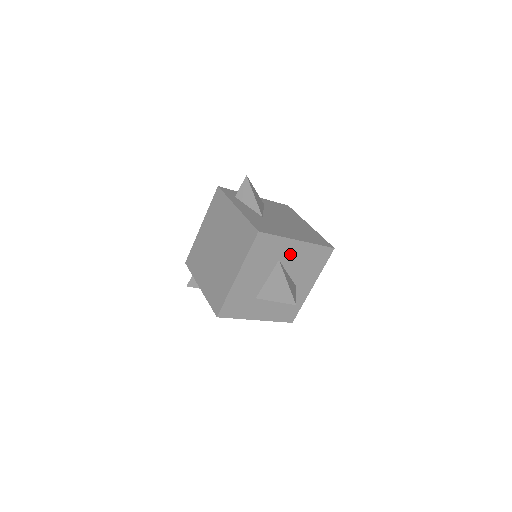
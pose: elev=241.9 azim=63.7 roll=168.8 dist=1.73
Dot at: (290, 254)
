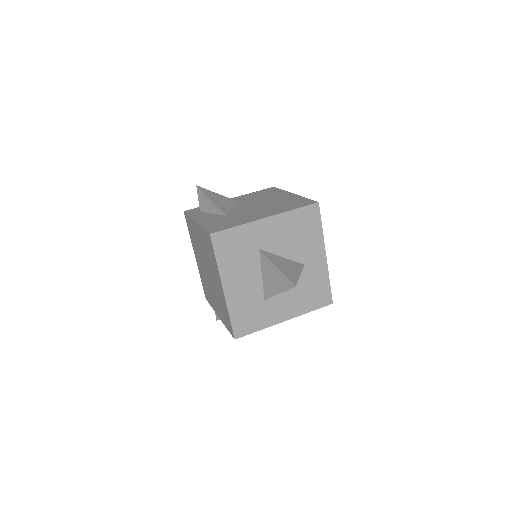
Dot at: (268, 236)
